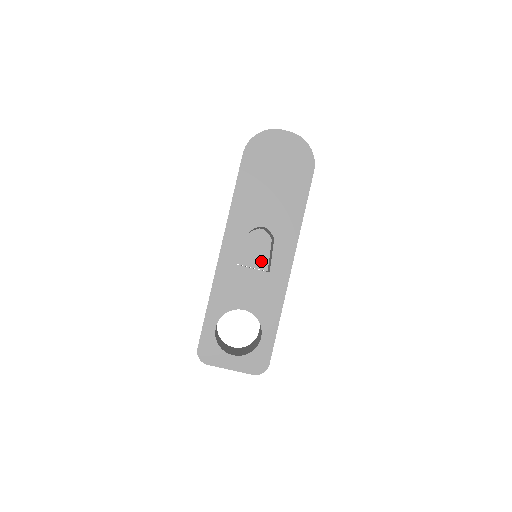
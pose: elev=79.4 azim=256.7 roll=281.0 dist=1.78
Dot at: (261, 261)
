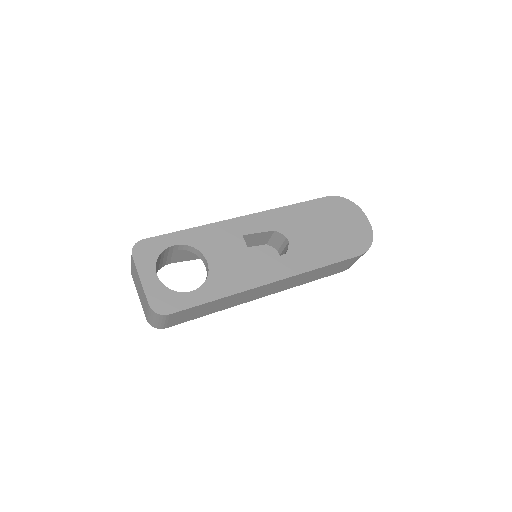
Dot at: occluded
